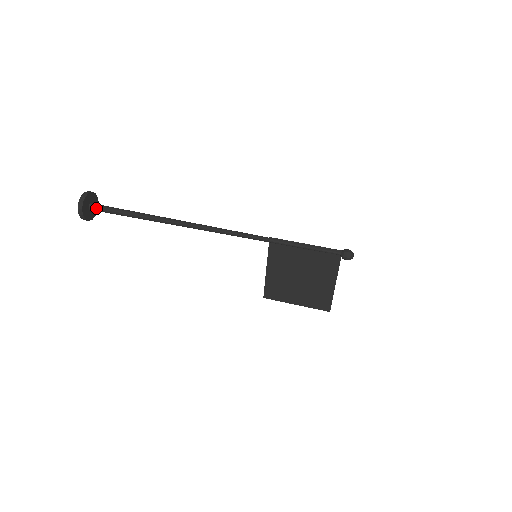
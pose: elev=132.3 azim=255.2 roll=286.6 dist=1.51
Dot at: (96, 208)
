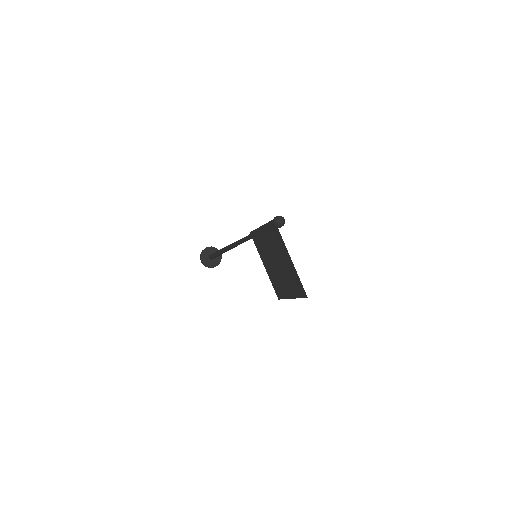
Dot at: (210, 257)
